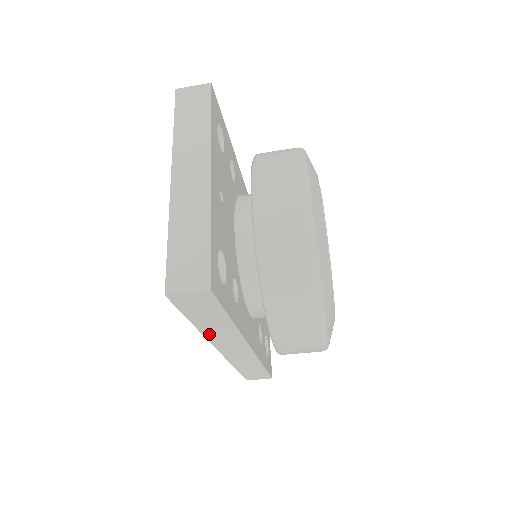
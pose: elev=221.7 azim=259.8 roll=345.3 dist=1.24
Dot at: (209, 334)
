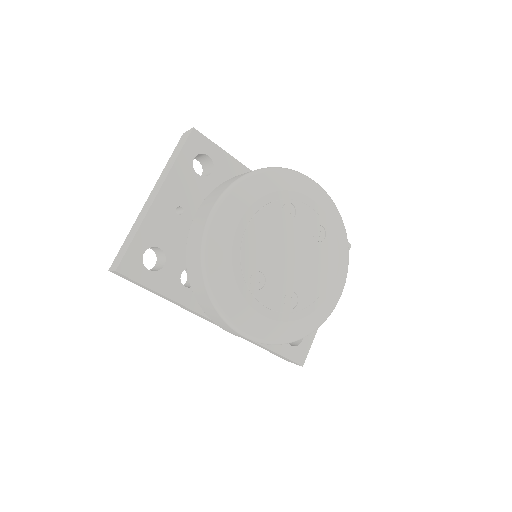
Dot at: occluded
